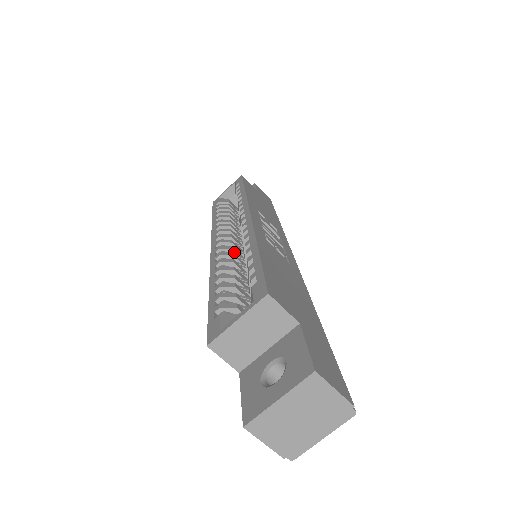
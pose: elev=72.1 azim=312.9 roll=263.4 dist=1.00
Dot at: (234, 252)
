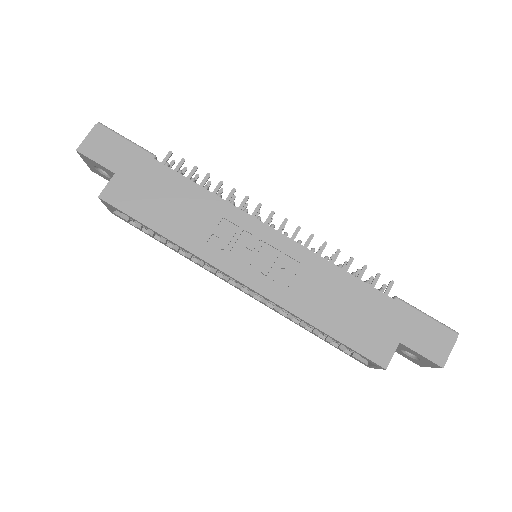
Dot at: occluded
